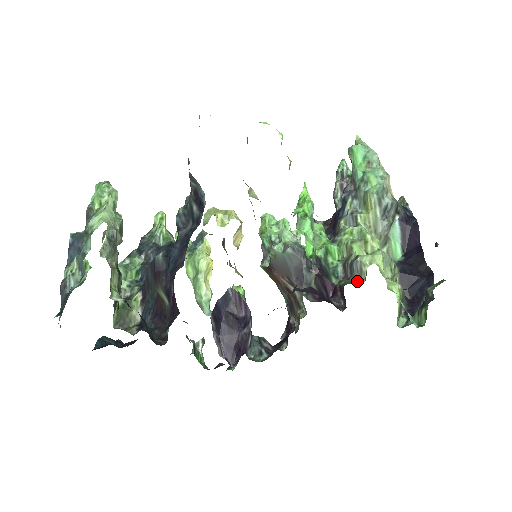
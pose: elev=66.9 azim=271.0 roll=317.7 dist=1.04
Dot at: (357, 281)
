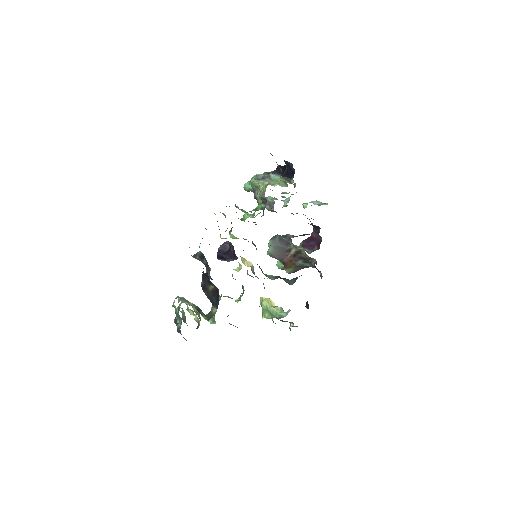
Dot at: (264, 196)
